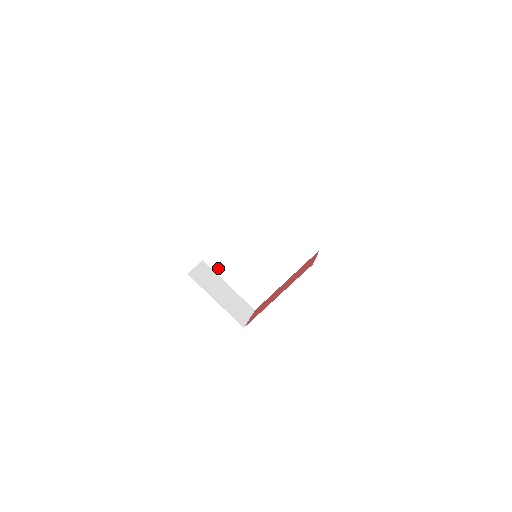
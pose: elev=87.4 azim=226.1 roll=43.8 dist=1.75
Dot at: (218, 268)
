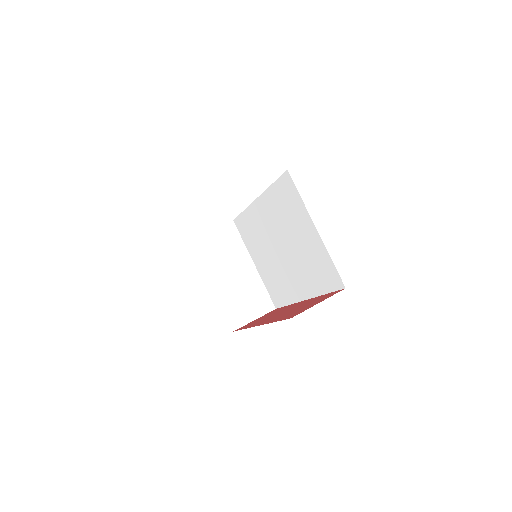
Dot at: (246, 238)
